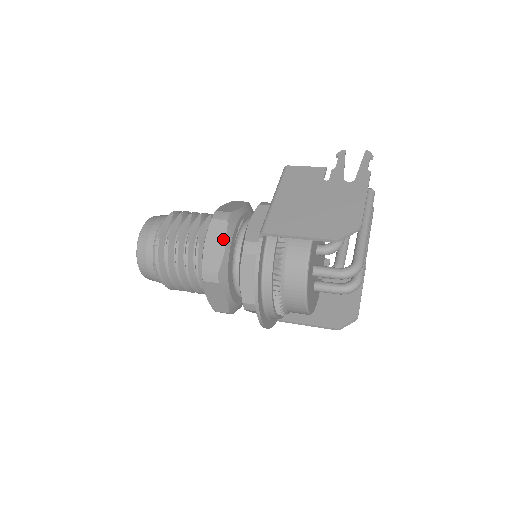
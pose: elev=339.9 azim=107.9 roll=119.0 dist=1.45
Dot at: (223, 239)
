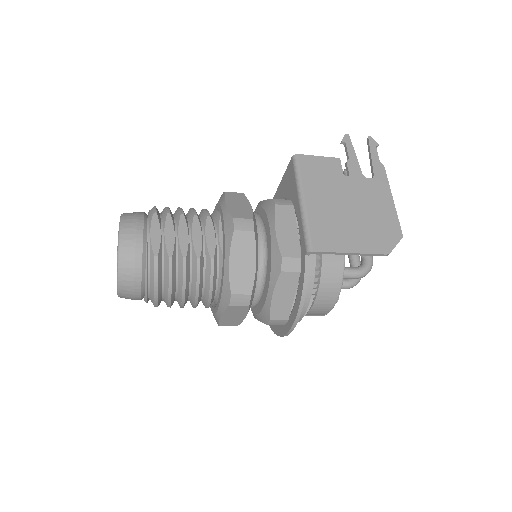
Dot at: (252, 255)
